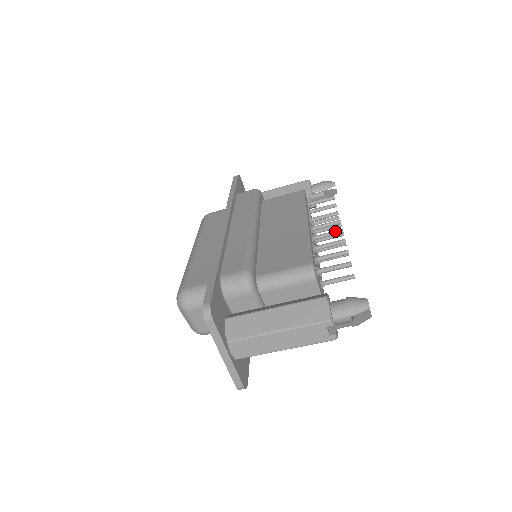
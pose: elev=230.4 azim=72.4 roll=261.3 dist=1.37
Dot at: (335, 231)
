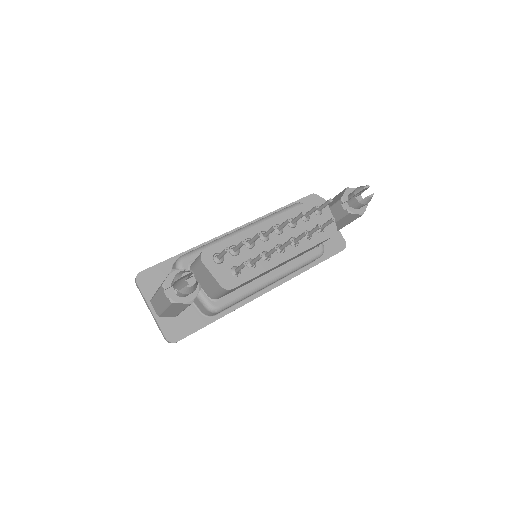
Dot at: (271, 227)
